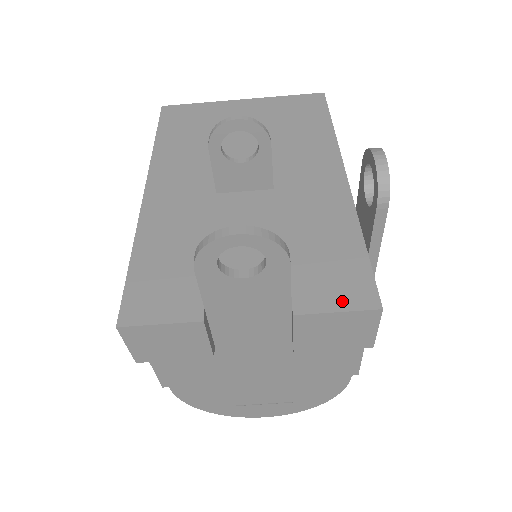
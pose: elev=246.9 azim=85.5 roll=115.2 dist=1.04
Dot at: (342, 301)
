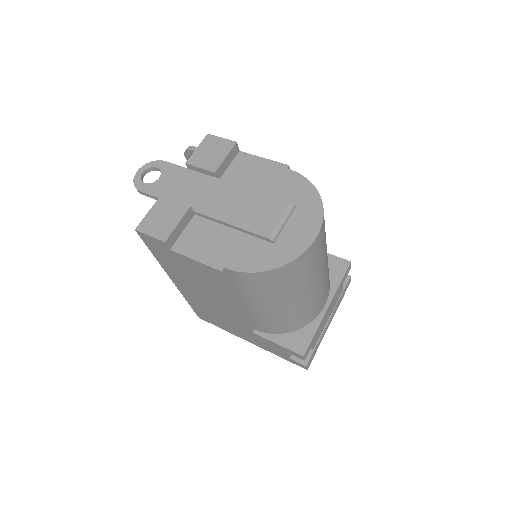
Dot at: occluded
